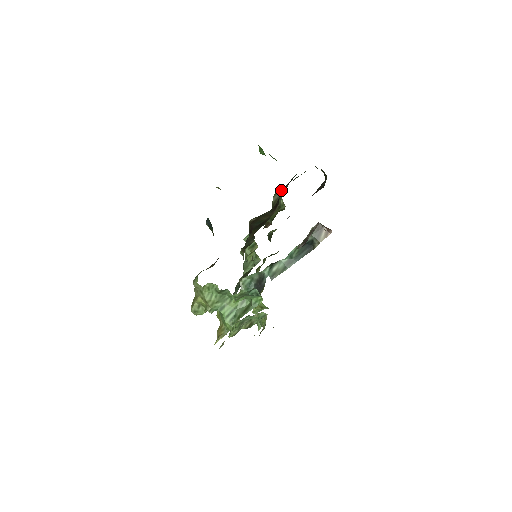
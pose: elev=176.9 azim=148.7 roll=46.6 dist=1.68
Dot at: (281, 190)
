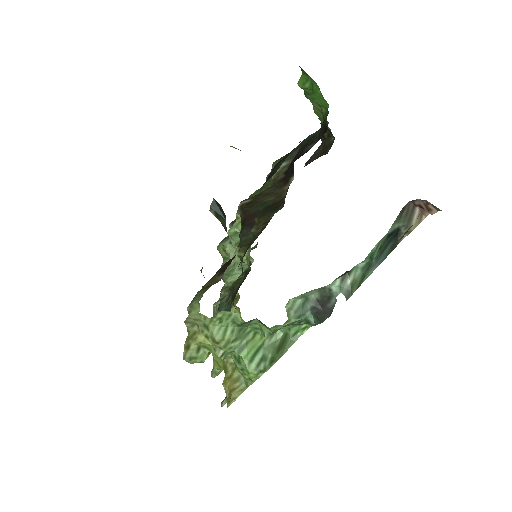
Dot at: occluded
